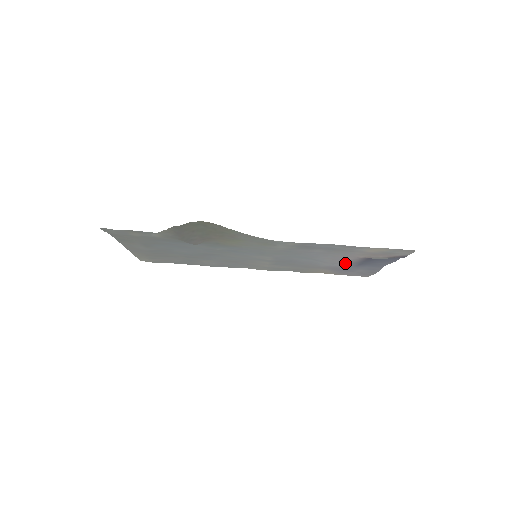
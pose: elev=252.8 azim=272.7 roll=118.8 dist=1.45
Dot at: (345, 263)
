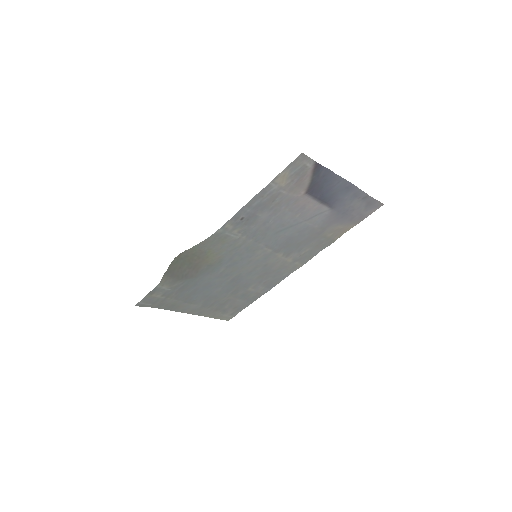
Dot at: (318, 209)
